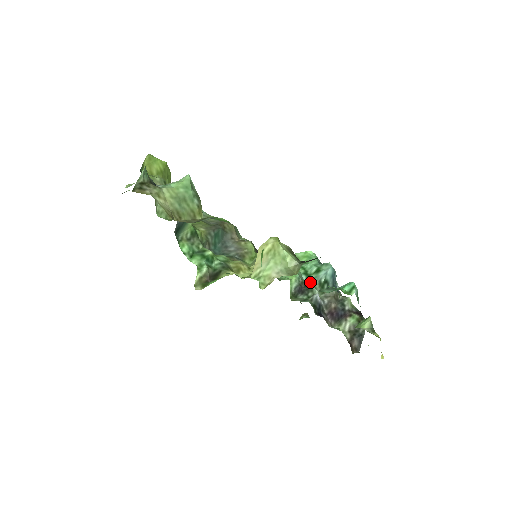
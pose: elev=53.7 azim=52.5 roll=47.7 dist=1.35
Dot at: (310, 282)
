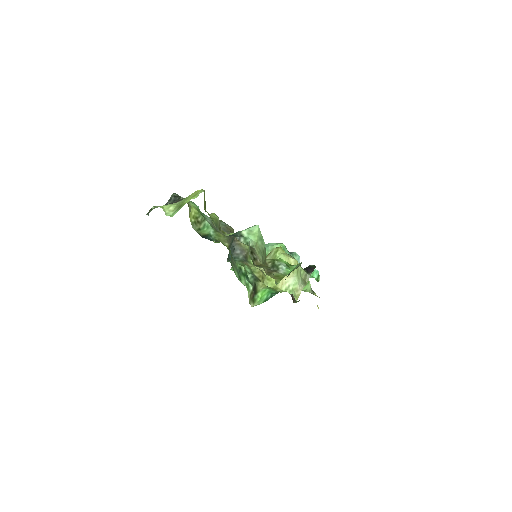
Dot at: occluded
